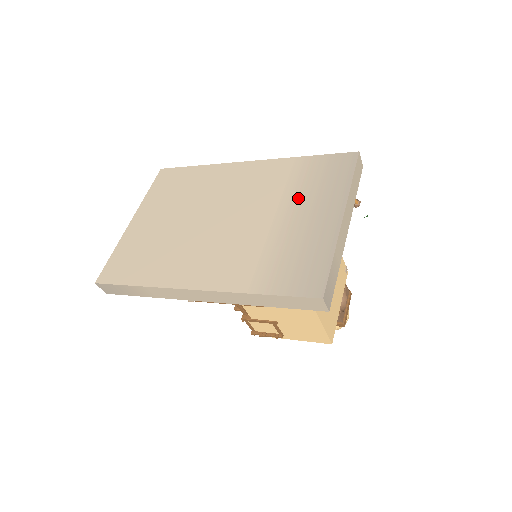
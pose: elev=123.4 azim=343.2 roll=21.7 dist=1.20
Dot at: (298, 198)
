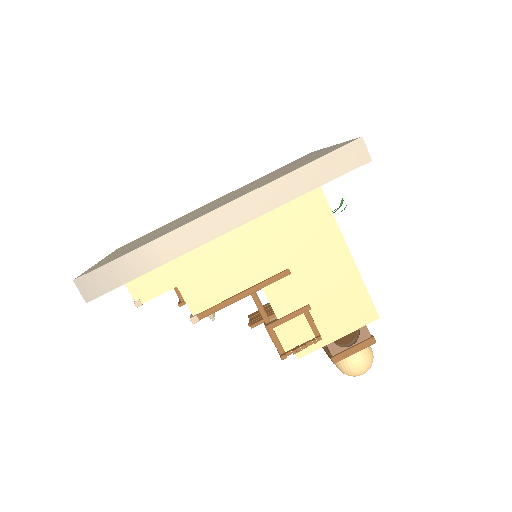
Dot at: (282, 169)
